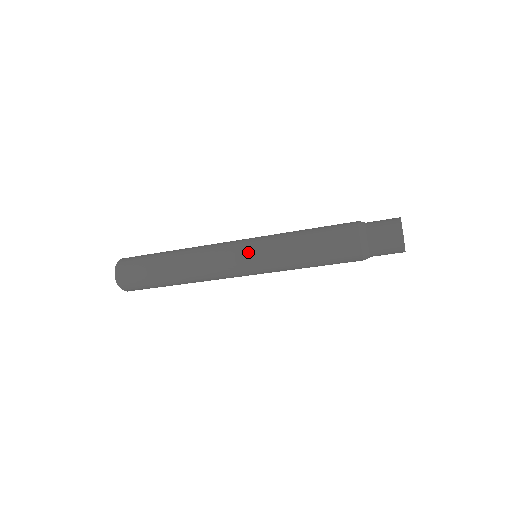
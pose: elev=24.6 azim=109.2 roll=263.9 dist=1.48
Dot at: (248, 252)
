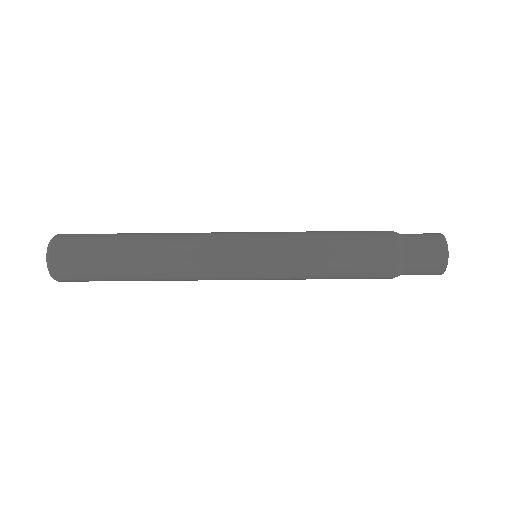
Dot at: (253, 242)
